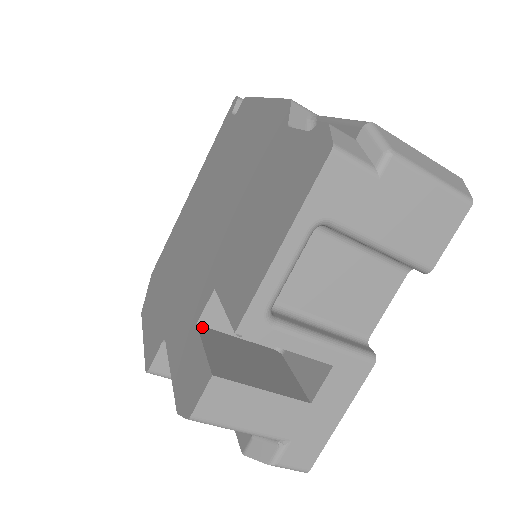
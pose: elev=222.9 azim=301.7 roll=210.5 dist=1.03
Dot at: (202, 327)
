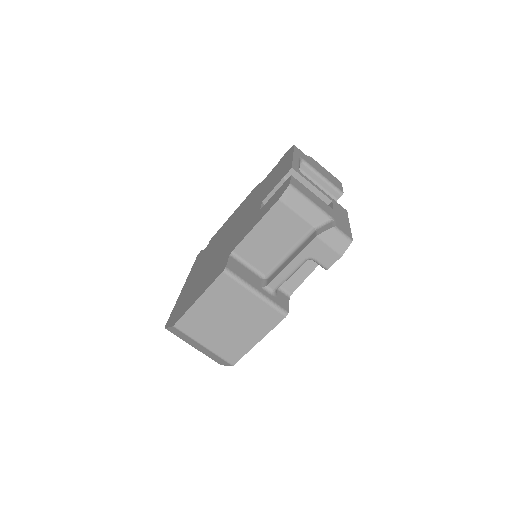
Dot at: occluded
